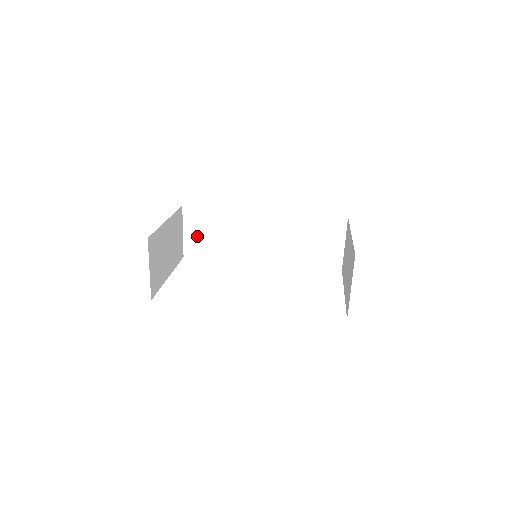
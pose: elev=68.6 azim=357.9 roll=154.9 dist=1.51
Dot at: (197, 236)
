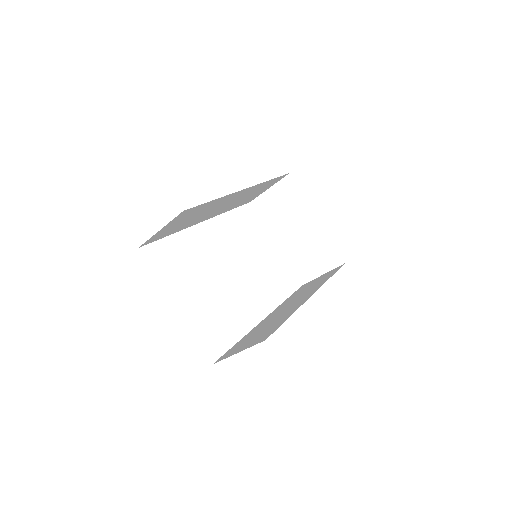
Dot at: (170, 227)
